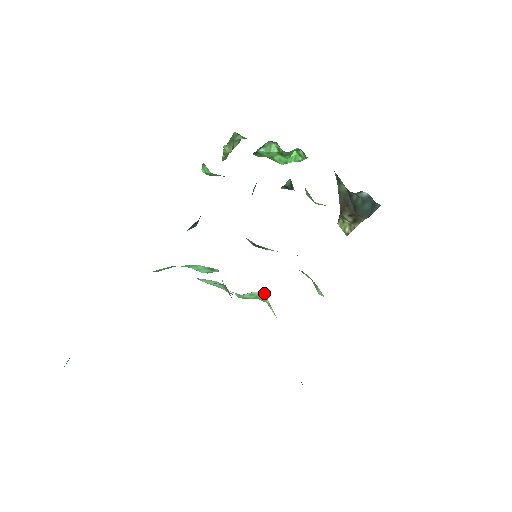
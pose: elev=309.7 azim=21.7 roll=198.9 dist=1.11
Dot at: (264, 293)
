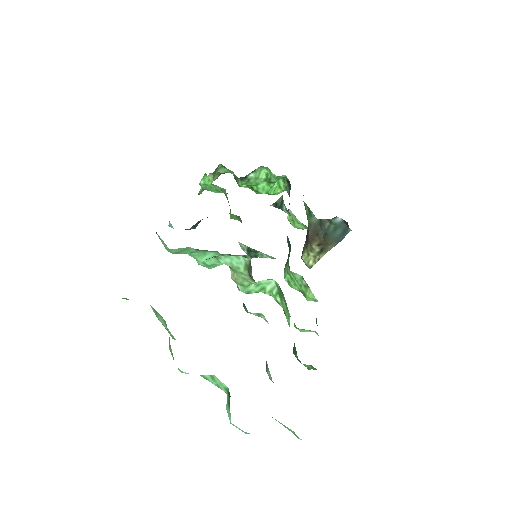
Dot at: (274, 280)
